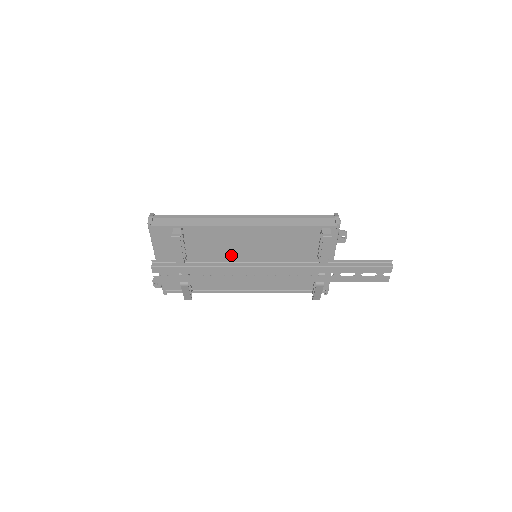
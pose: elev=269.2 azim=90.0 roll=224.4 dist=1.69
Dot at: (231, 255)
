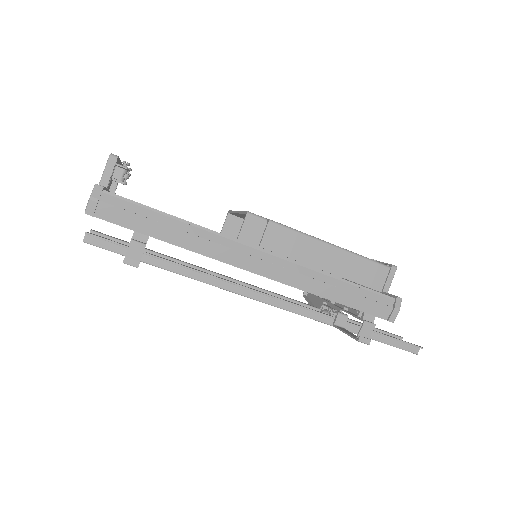
Dot at: occluded
